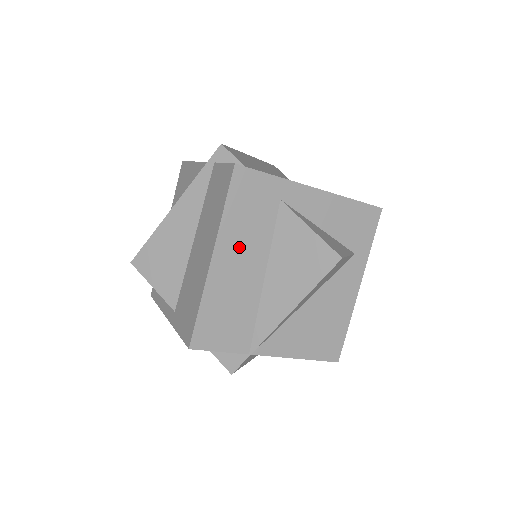
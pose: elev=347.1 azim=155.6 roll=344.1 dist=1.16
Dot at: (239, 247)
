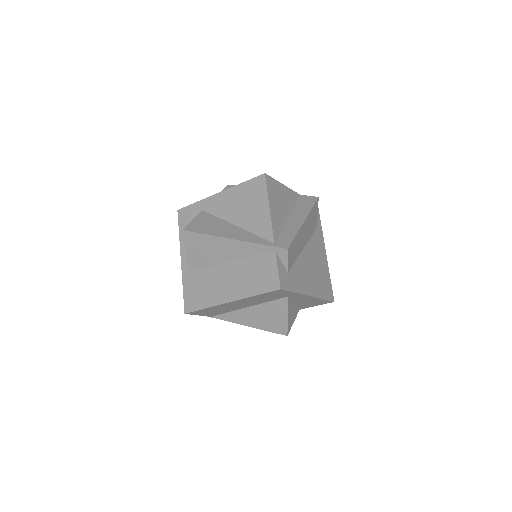
Dot at: (247, 302)
